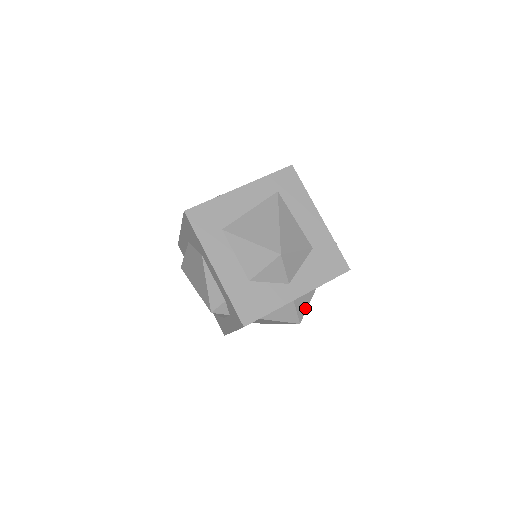
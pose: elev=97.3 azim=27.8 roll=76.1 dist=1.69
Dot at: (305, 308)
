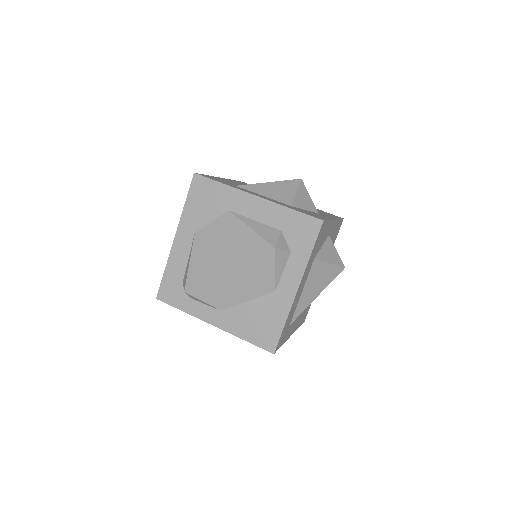
Dot at: occluded
